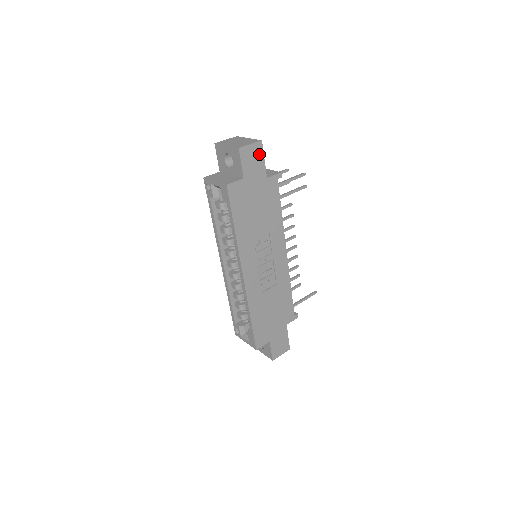
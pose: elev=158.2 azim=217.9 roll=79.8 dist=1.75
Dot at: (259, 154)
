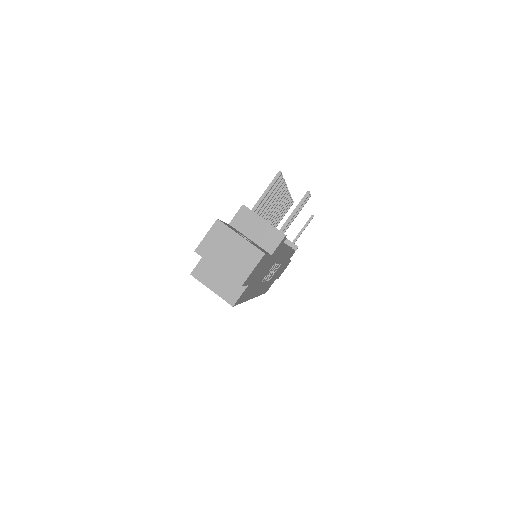
Dot at: (262, 260)
